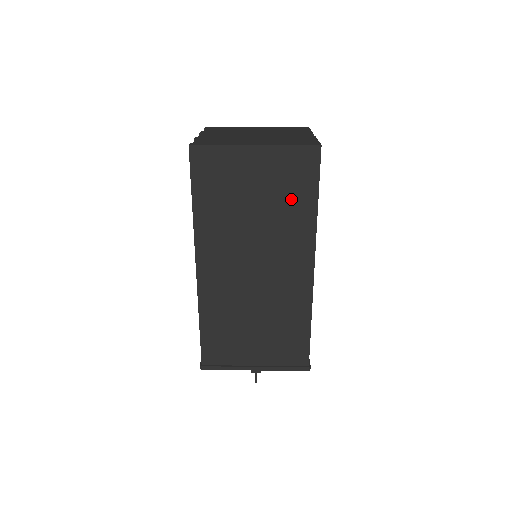
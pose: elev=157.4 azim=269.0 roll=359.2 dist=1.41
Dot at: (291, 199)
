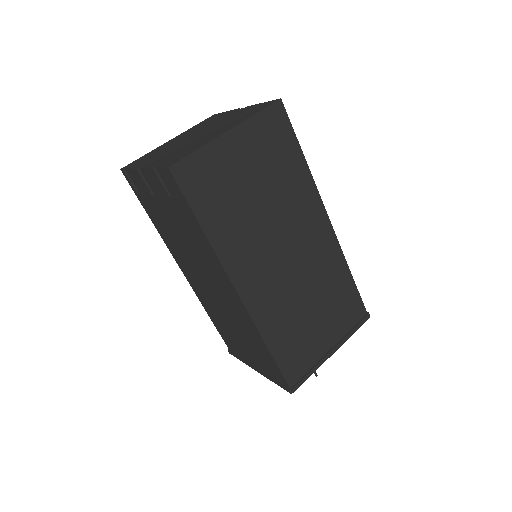
Dot at: (282, 166)
